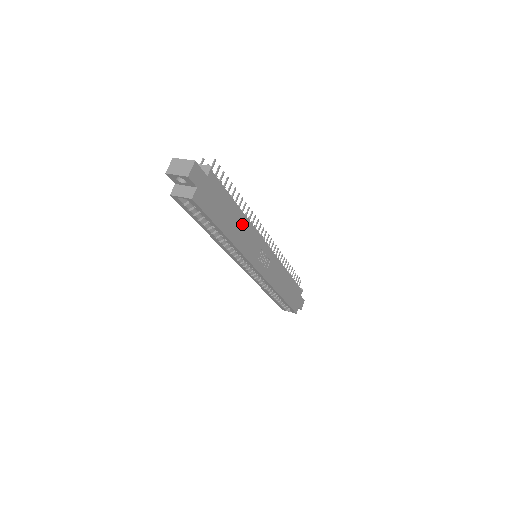
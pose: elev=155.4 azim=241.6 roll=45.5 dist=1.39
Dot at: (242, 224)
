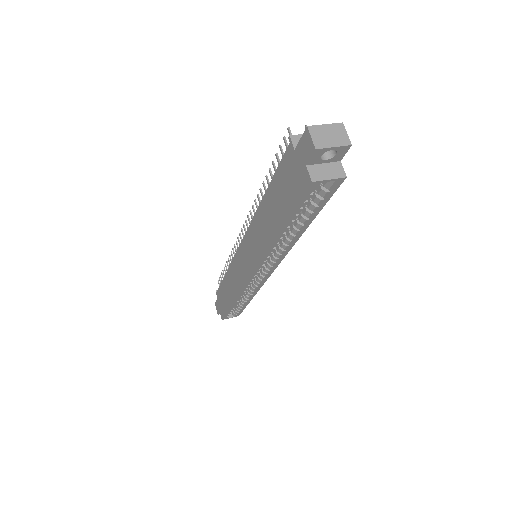
Dot at: occluded
